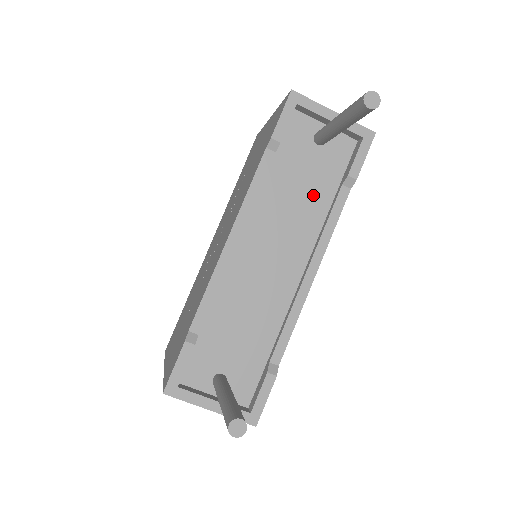
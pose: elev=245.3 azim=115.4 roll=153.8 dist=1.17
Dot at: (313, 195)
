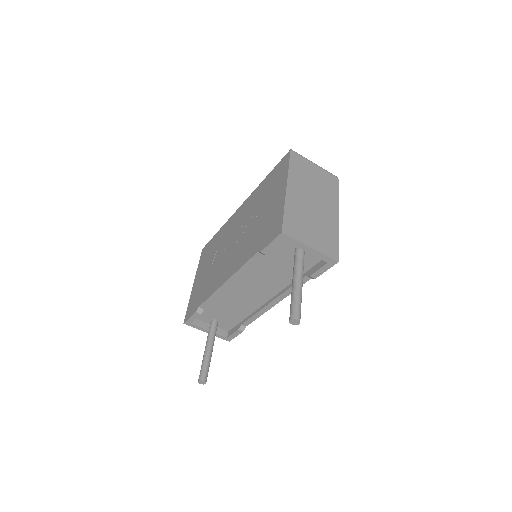
Dot at: (286, 273)
